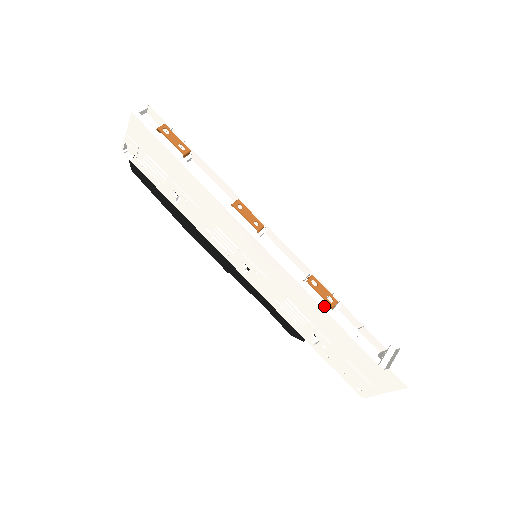
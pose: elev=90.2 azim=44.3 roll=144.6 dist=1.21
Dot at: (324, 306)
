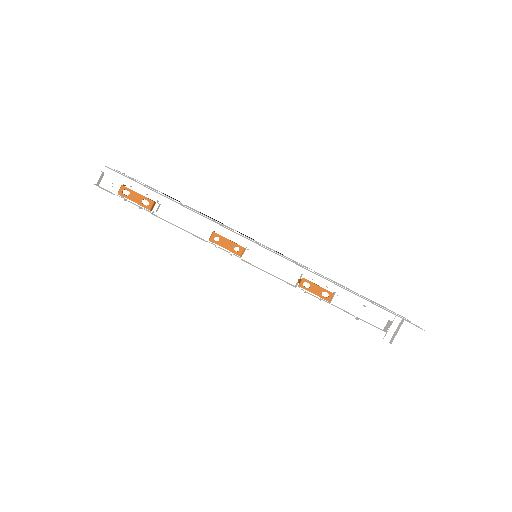
Dot at: (320, 304)
